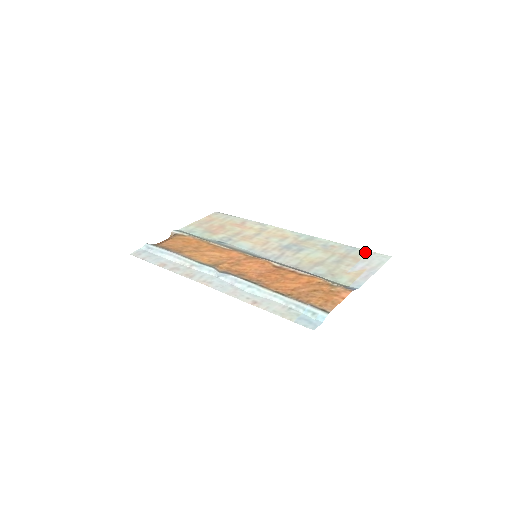
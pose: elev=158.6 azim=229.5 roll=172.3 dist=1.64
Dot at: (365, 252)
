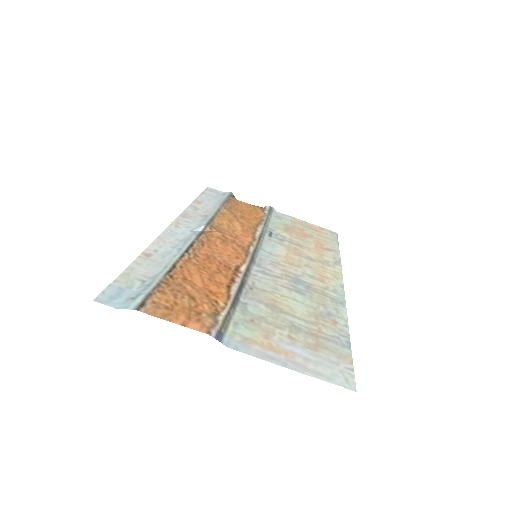
Dot at: (344, 357)
